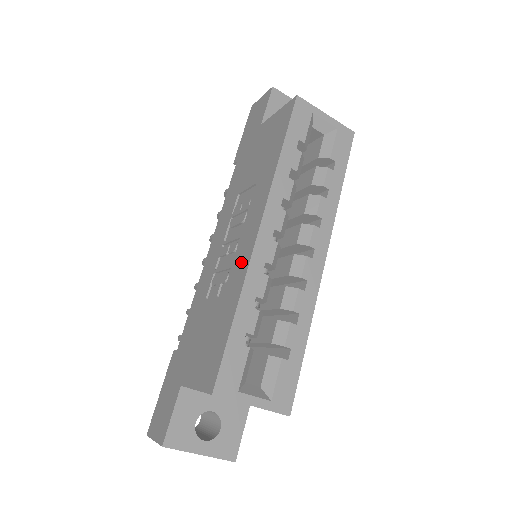
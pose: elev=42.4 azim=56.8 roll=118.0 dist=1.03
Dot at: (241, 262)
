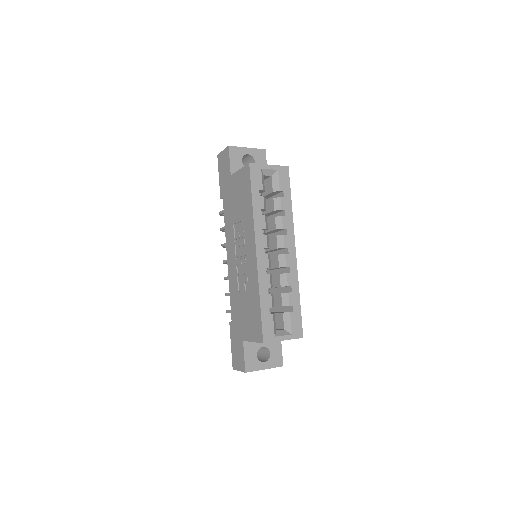
Dot at: (252, 271)
